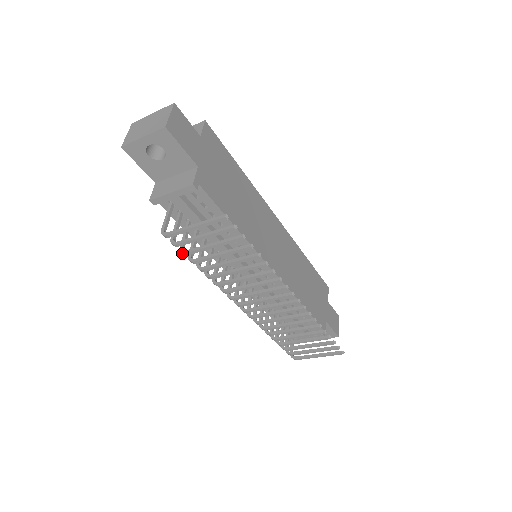
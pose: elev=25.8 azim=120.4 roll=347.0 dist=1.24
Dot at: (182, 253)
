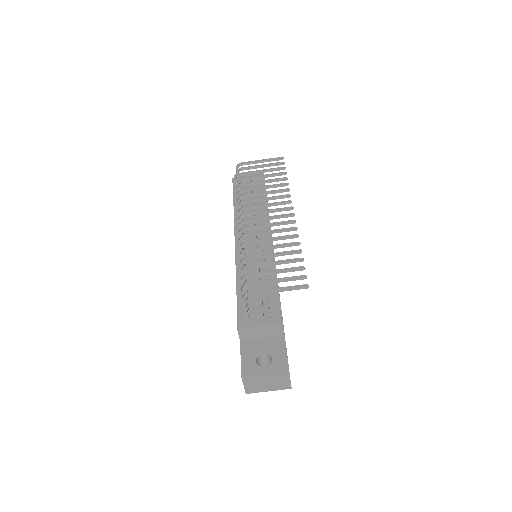
Dot at: (239, 174)
